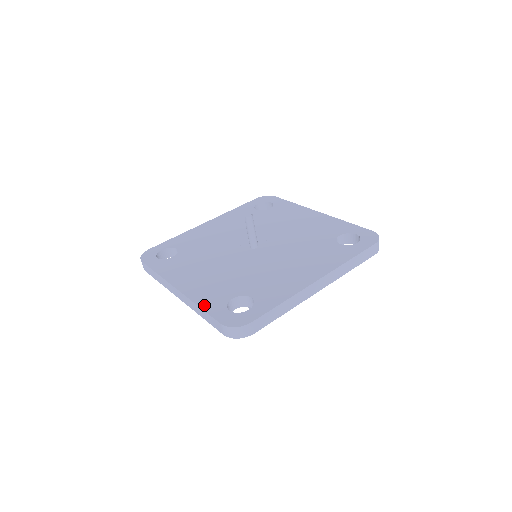
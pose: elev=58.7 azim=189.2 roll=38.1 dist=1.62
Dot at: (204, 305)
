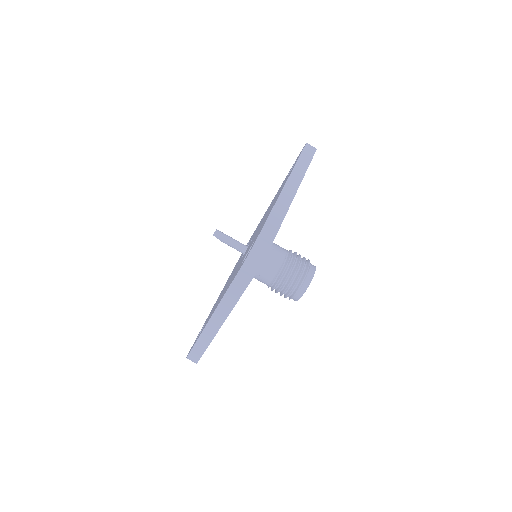
Dot at: (228, 287)
